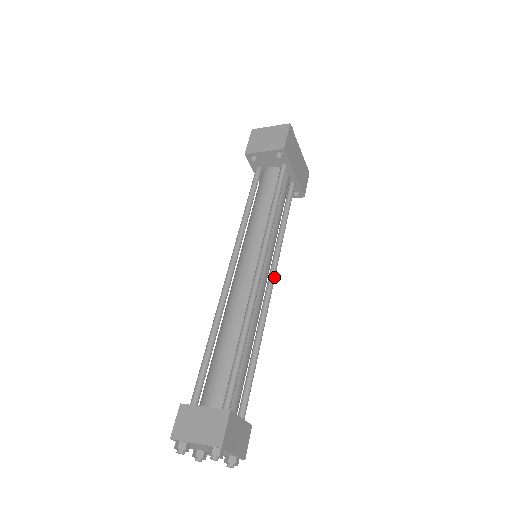
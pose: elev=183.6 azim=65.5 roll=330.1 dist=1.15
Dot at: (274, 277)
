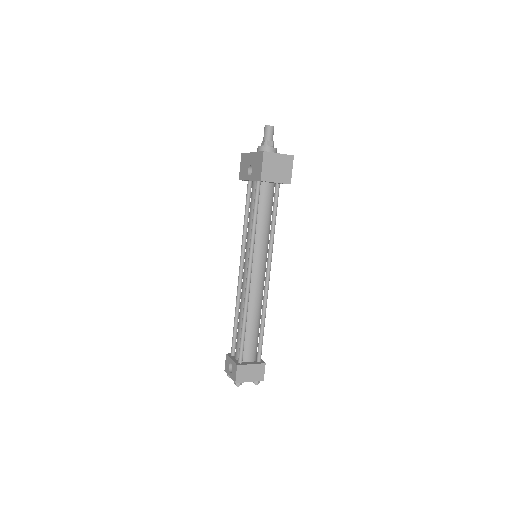
Dot at: occluded
